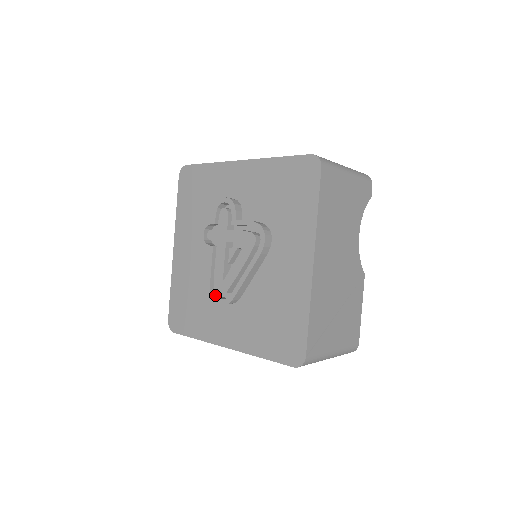
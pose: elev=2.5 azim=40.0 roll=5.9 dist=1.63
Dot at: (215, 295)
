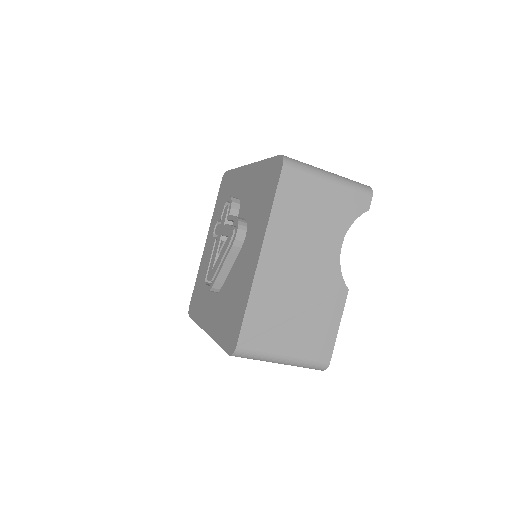
Dot at: (208, 283)
